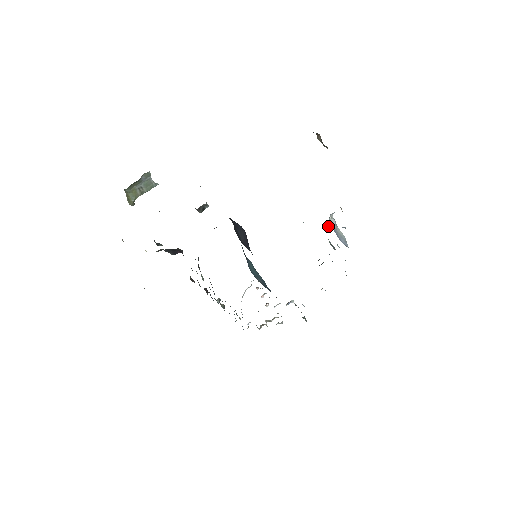
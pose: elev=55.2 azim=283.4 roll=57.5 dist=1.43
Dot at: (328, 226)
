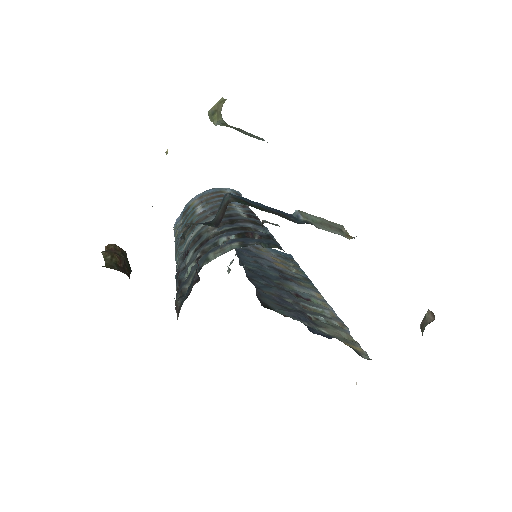
Dot at: occluded
